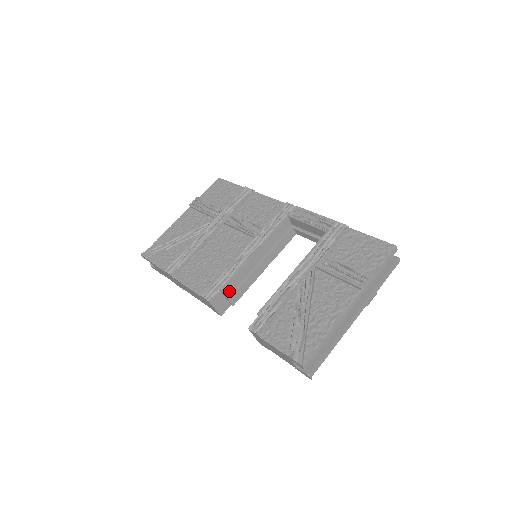
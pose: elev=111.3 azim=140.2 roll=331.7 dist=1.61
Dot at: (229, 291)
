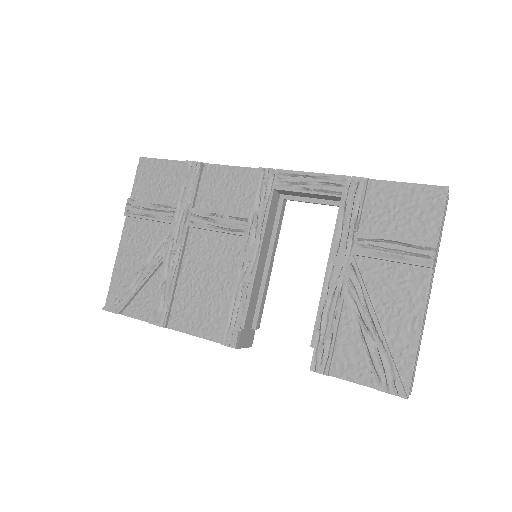
Dot at: (250, 320)
